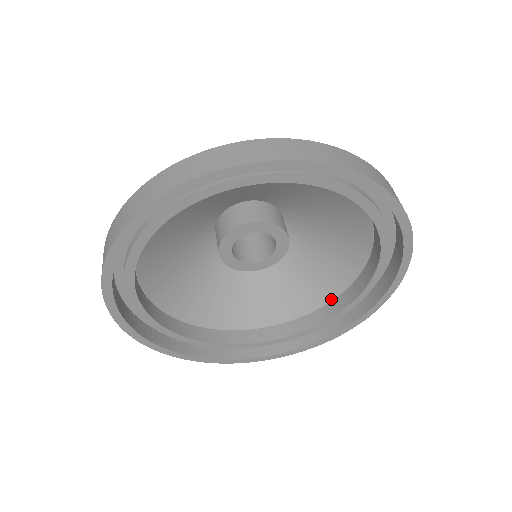
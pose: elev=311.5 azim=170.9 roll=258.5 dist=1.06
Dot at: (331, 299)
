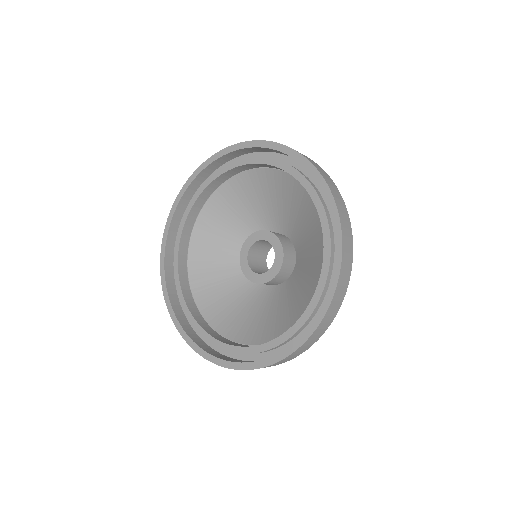
Dot at: (253, 344)
